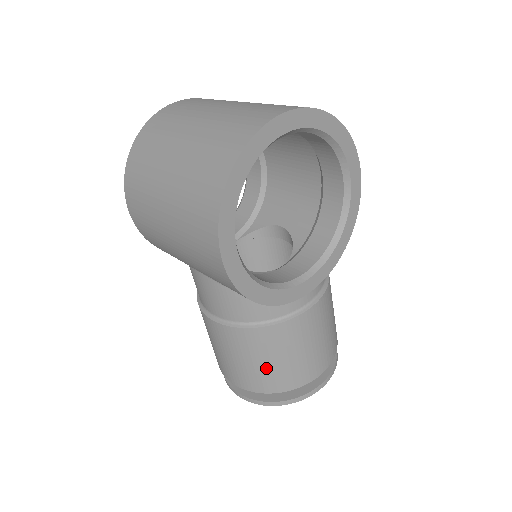
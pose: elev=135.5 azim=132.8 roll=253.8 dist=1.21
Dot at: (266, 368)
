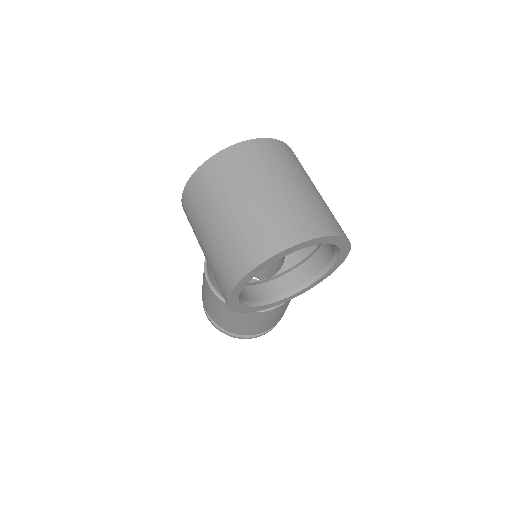
Dot at: (230, 322)
